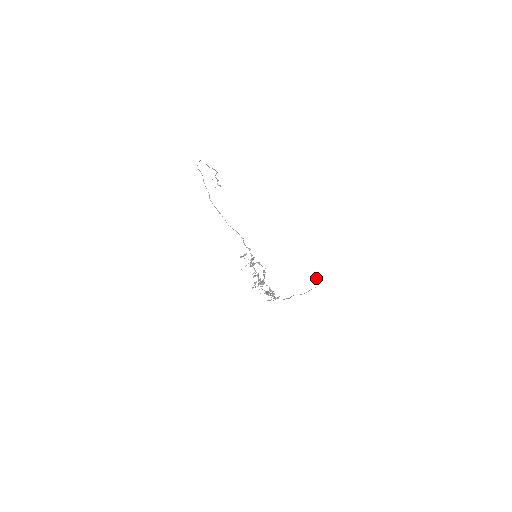
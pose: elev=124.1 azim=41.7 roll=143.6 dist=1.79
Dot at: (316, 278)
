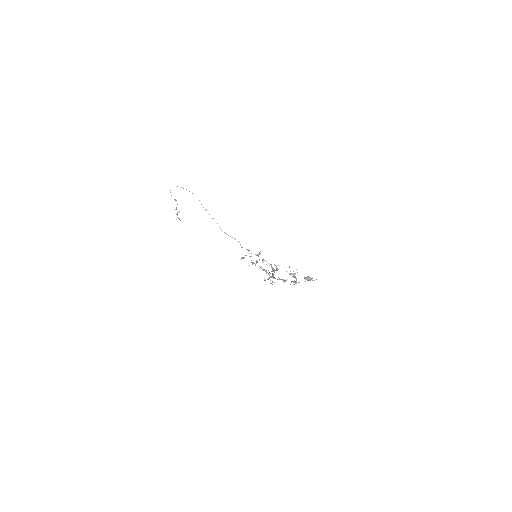
Dot at: (309, 277)
